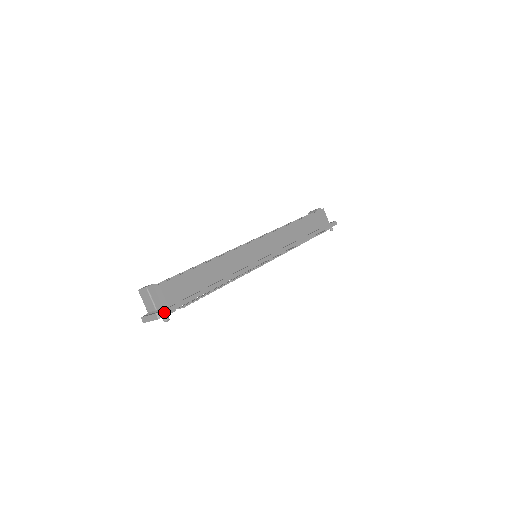
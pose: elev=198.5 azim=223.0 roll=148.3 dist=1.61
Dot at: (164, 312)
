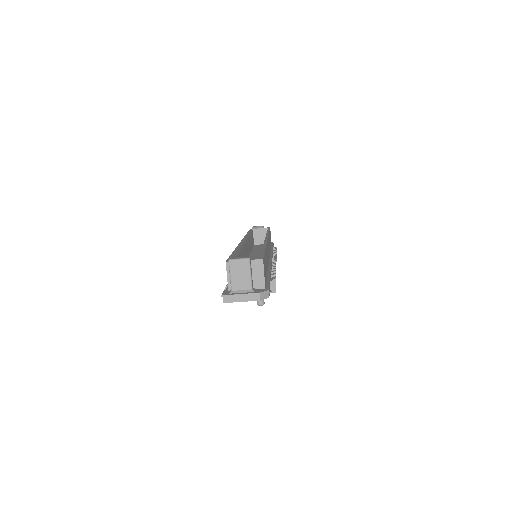
Dot at: (267, 293)
